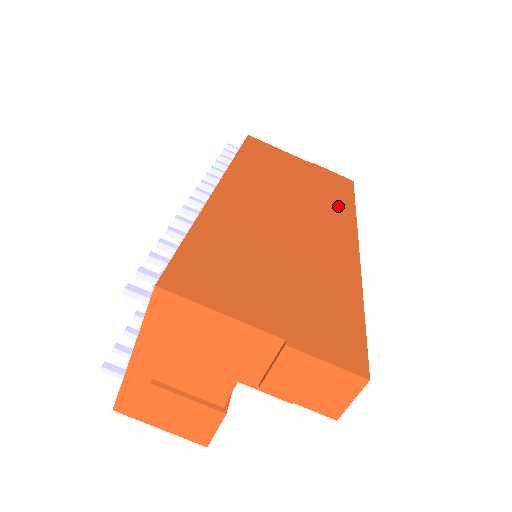
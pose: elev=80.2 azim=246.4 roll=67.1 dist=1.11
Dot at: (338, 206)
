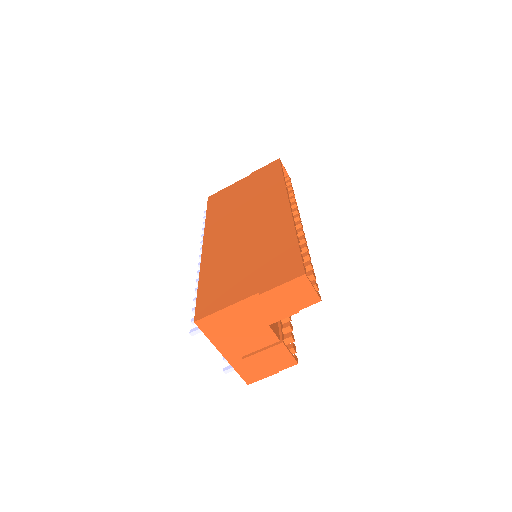
Dot at: (272, 188)
